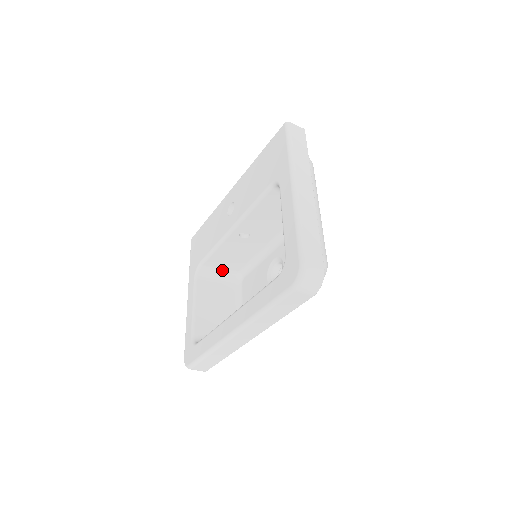
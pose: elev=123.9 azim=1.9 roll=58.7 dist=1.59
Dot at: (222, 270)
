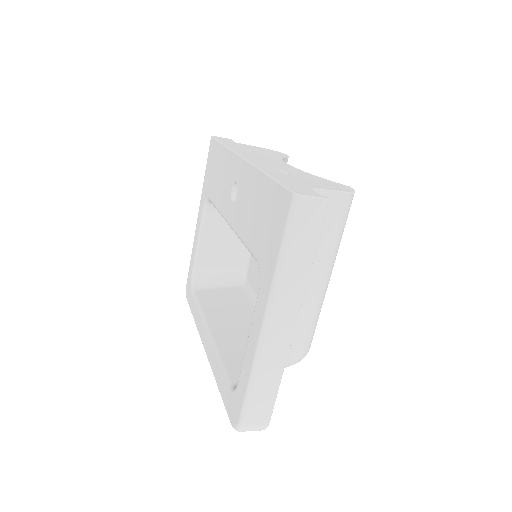
Dot at: occluded
